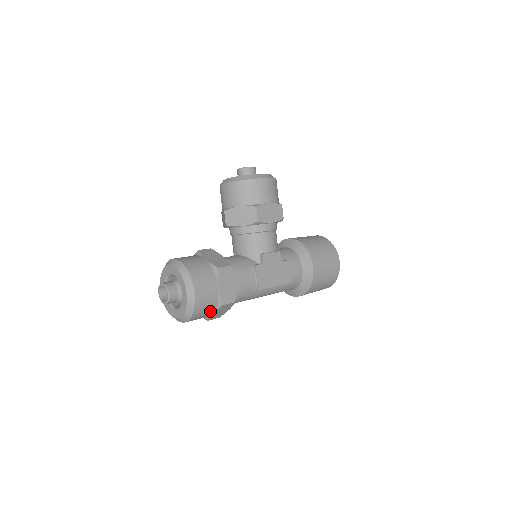
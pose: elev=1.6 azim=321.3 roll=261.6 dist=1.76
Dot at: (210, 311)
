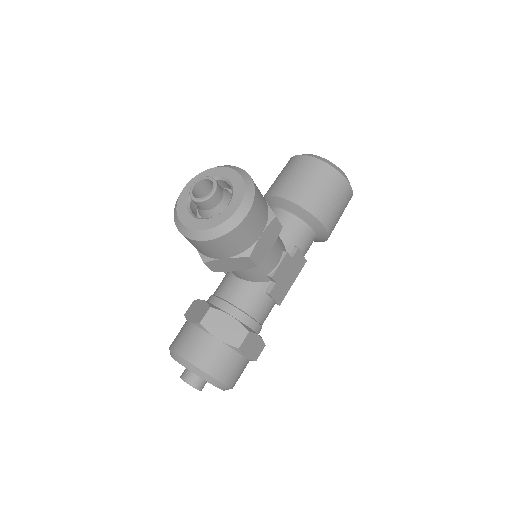
Dot at: occluded
